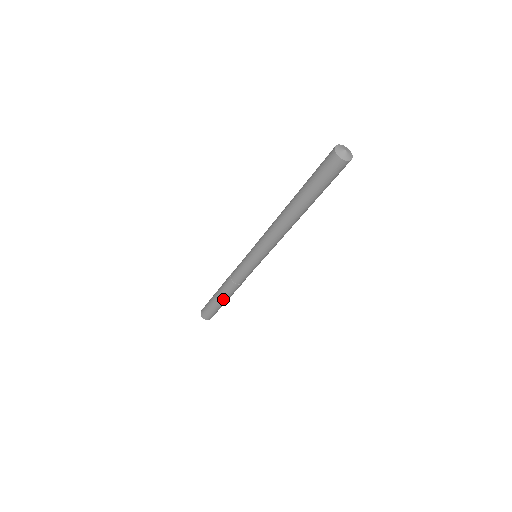
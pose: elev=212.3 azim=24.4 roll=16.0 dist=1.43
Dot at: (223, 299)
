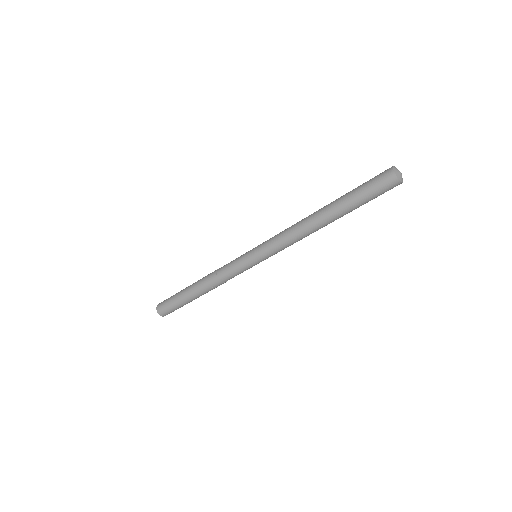
Dot at: (195, 295)
